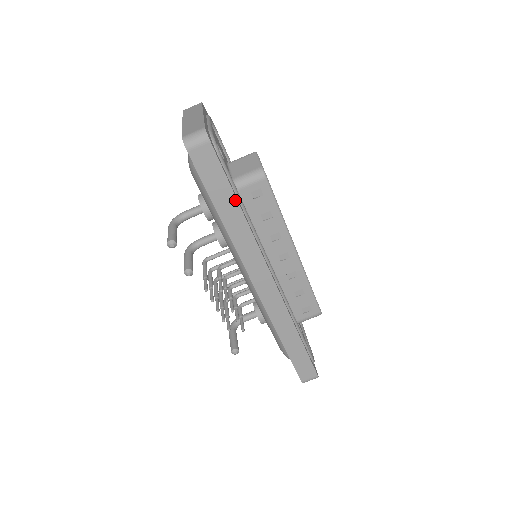
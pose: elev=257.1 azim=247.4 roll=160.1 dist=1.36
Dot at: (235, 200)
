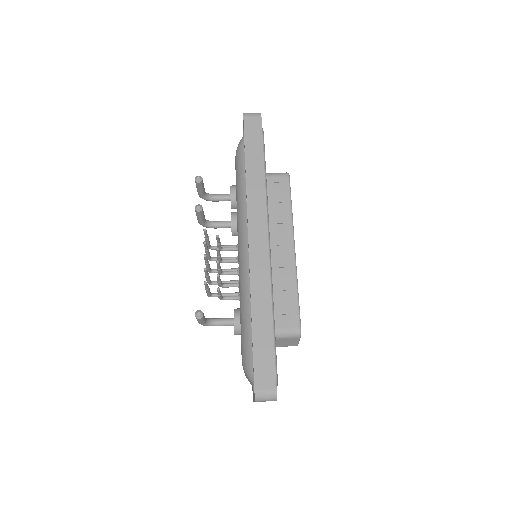
Dot at: (262, 159)
